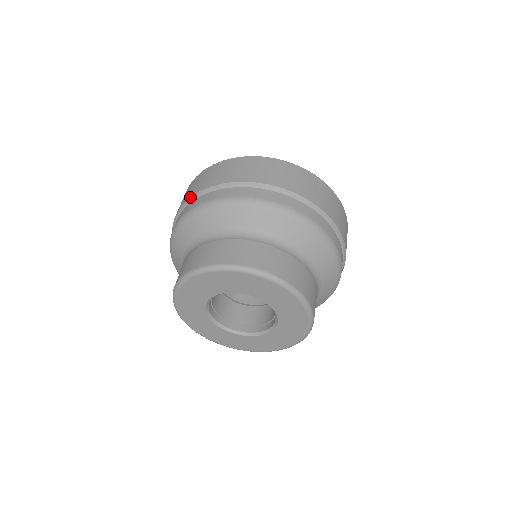
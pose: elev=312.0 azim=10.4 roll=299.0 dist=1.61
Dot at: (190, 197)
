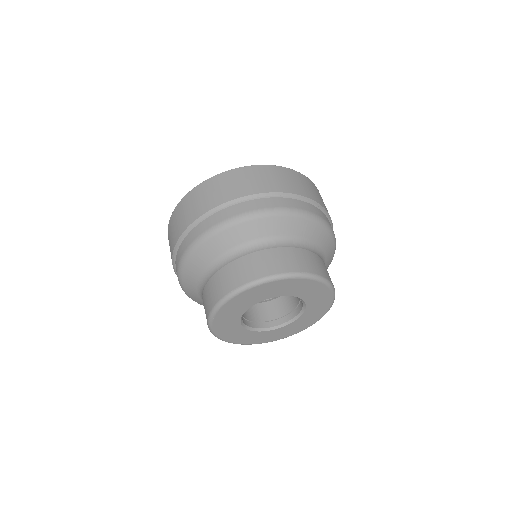
Dot at: (196, 219)
